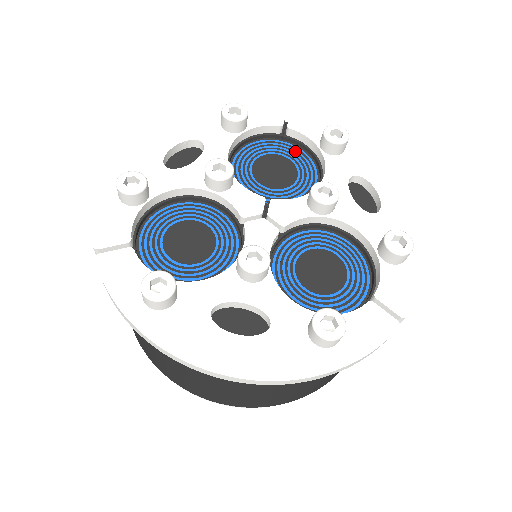
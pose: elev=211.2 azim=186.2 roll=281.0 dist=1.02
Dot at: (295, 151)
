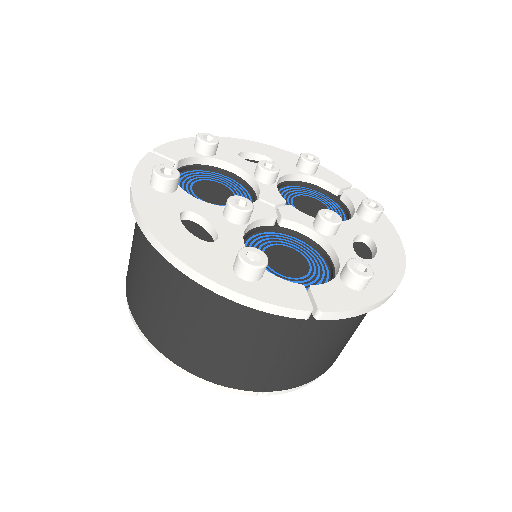
Dot at: (338, 209)
